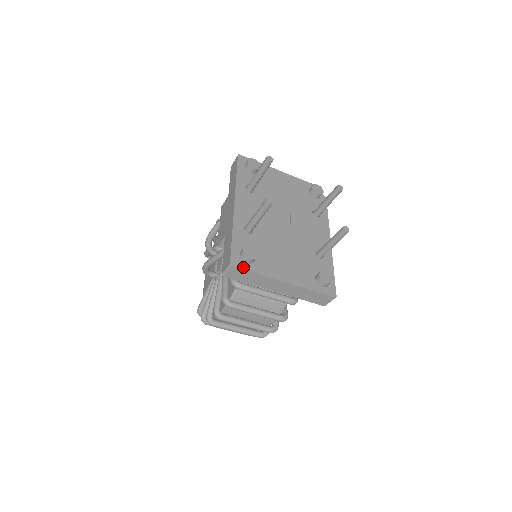
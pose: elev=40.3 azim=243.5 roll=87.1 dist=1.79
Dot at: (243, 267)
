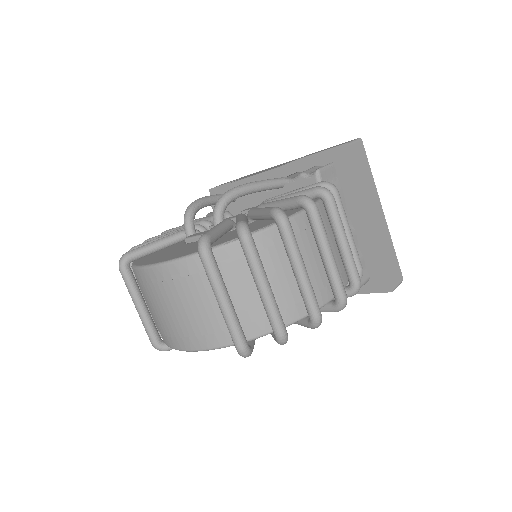
Dot at: (364, 155)
